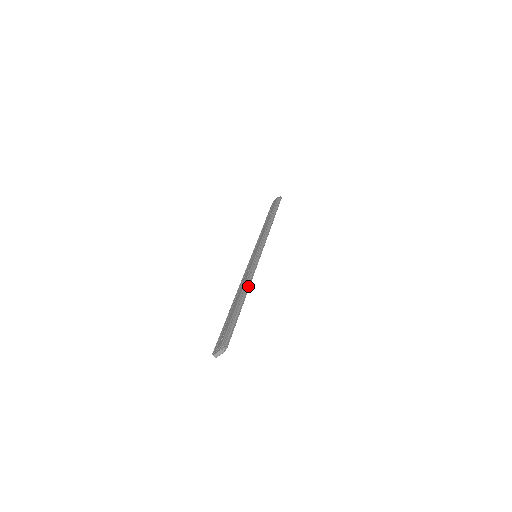
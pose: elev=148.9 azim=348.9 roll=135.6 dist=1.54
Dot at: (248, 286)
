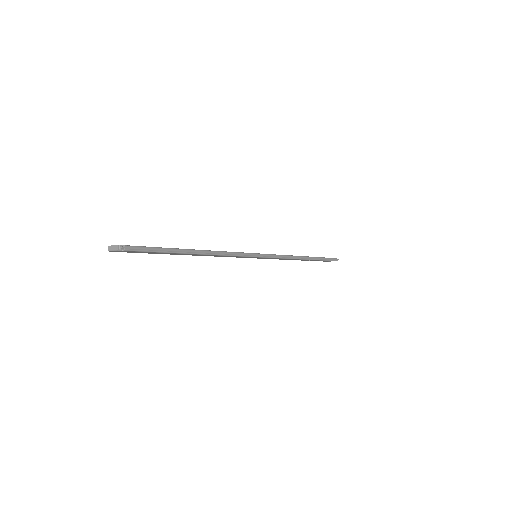
Dot at: (214, 252)
